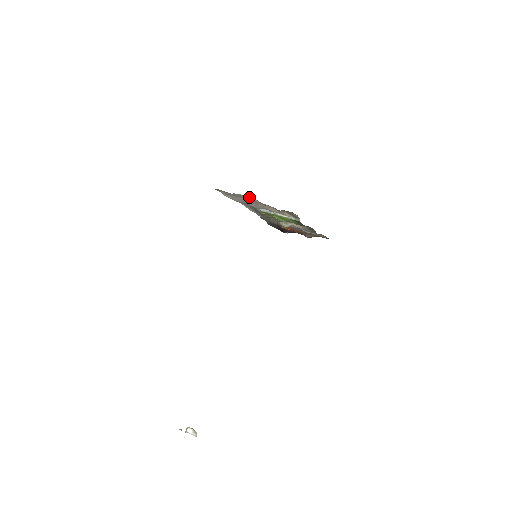
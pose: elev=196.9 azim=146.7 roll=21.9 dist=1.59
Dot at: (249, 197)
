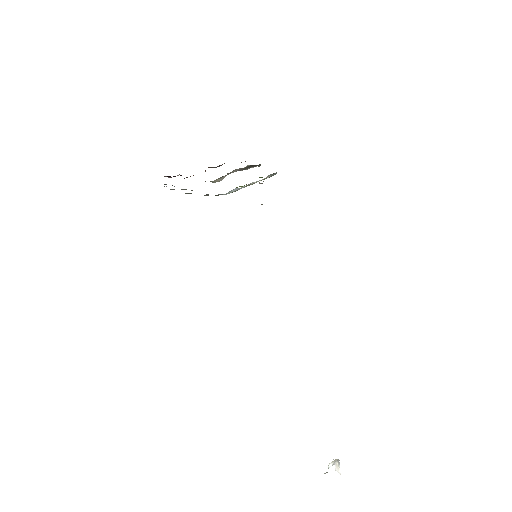
Dot at: occluded
